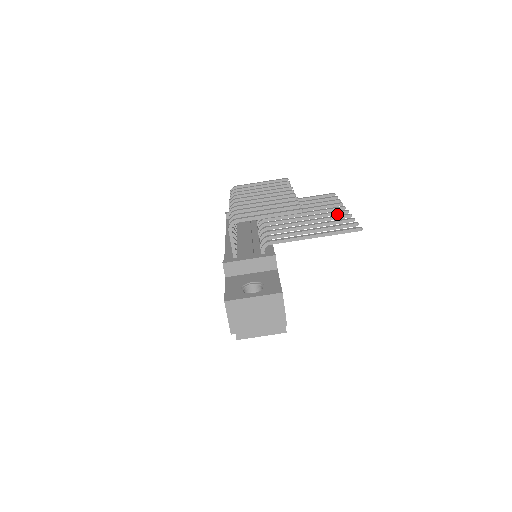
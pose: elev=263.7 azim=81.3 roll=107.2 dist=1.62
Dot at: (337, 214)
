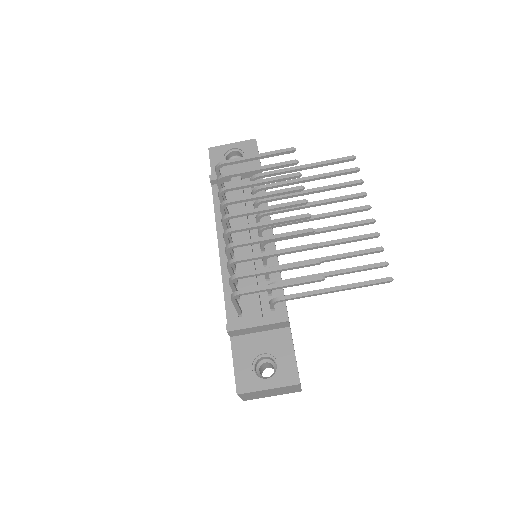
Dot at: (360, 225)
